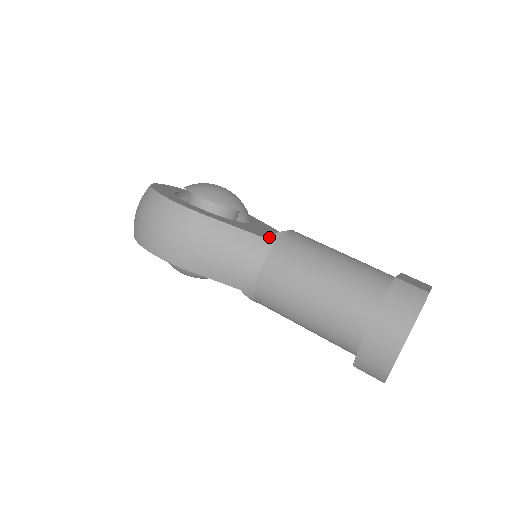
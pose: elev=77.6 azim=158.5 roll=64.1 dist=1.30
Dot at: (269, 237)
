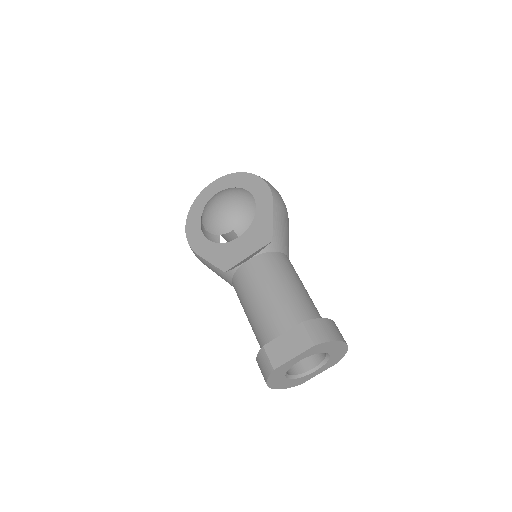
Dot at: (228, 273)
